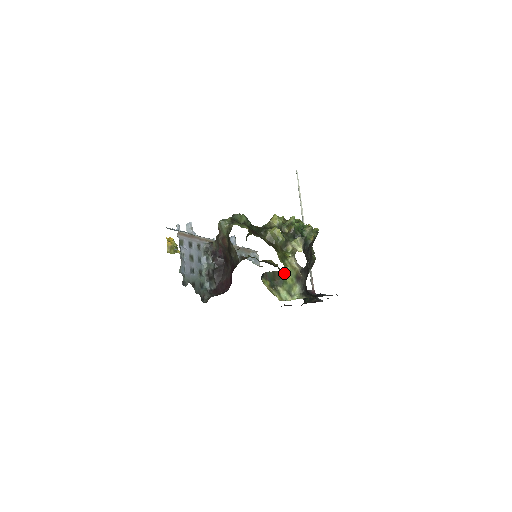
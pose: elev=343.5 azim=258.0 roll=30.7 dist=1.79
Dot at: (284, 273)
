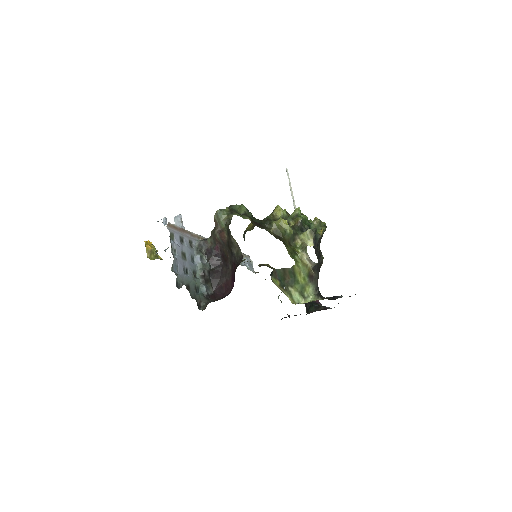
Dot at: (295, 270)
